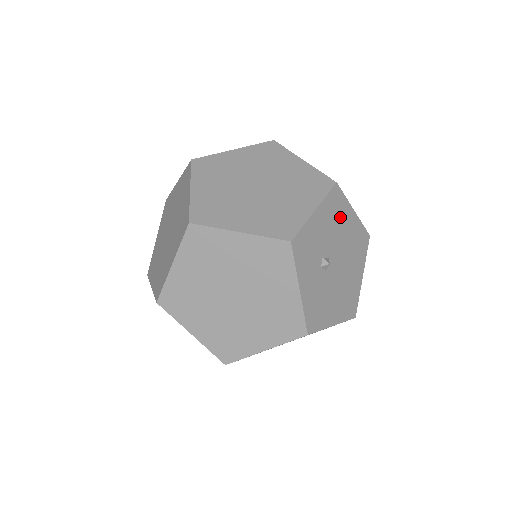
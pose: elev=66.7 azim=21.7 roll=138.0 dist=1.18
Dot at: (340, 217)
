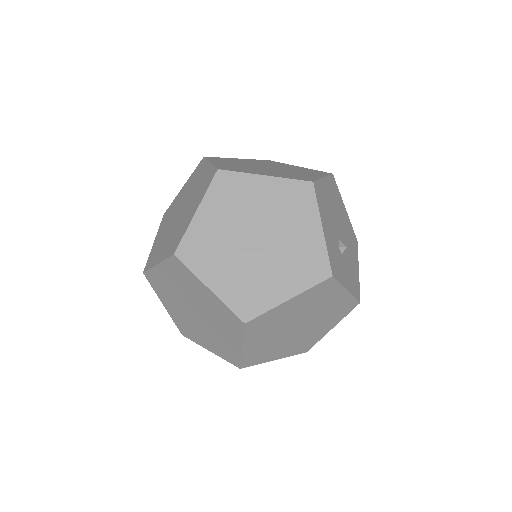
Dot at: (325, 200)
